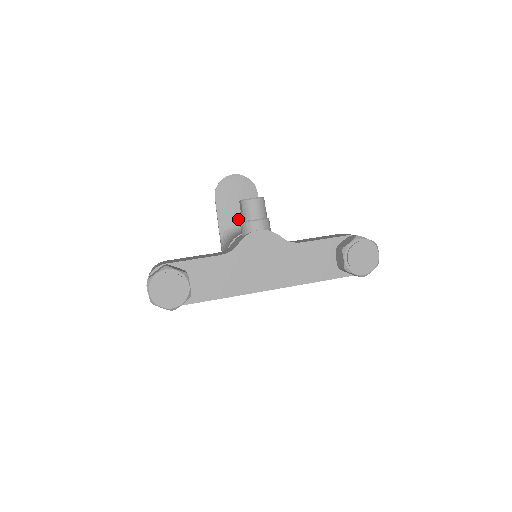
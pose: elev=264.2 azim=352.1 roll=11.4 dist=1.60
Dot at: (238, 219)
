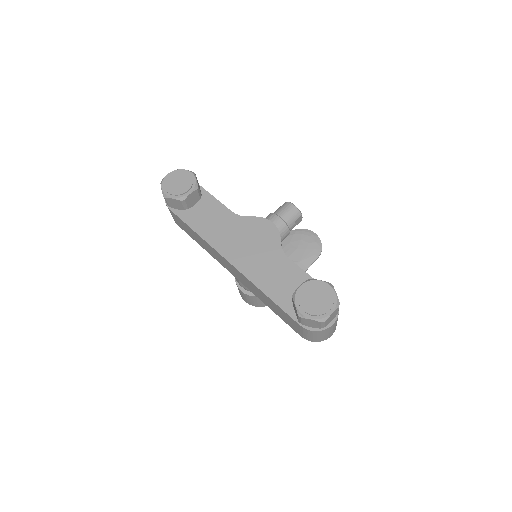
Dot at: occluded
